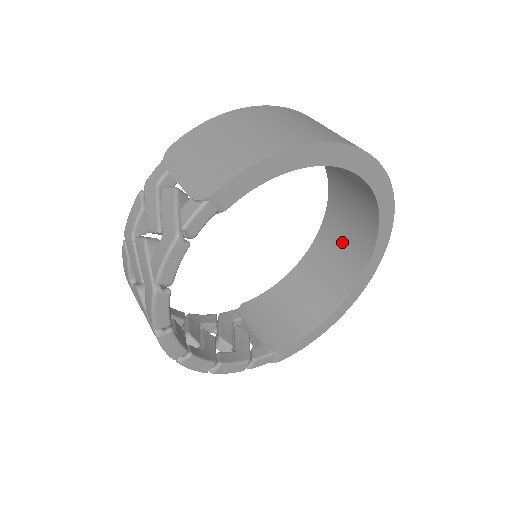
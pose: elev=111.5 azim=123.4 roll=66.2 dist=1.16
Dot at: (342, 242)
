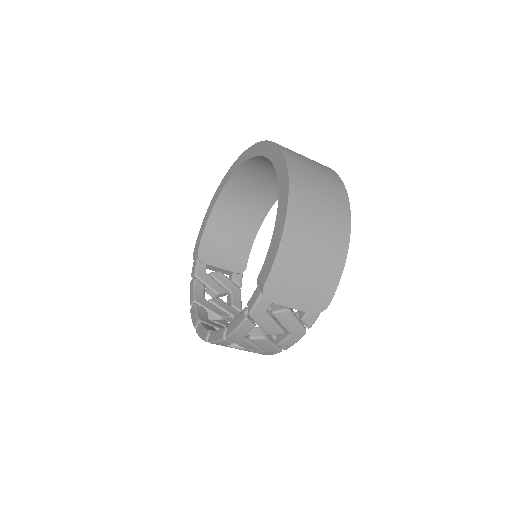
Dot at: (260, 181)
